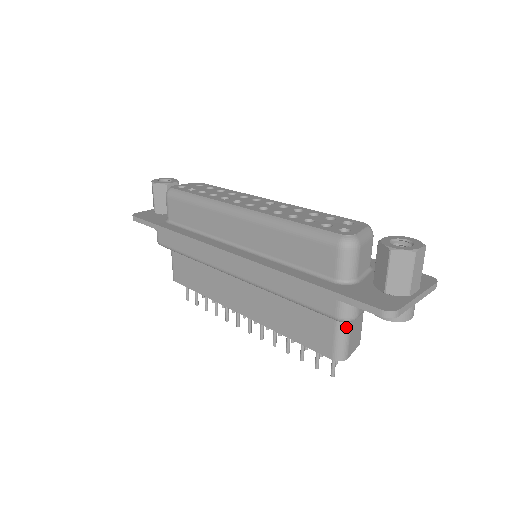
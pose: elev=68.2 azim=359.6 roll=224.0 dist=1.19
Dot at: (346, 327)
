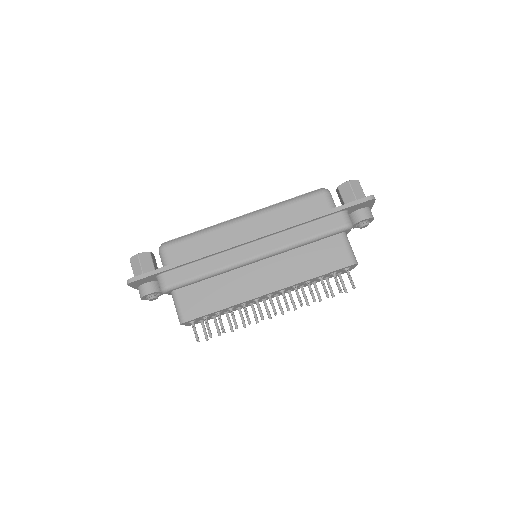
Dot at: (348, 240)
